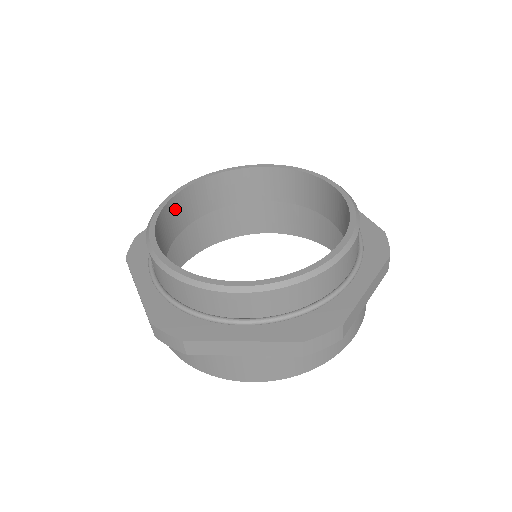
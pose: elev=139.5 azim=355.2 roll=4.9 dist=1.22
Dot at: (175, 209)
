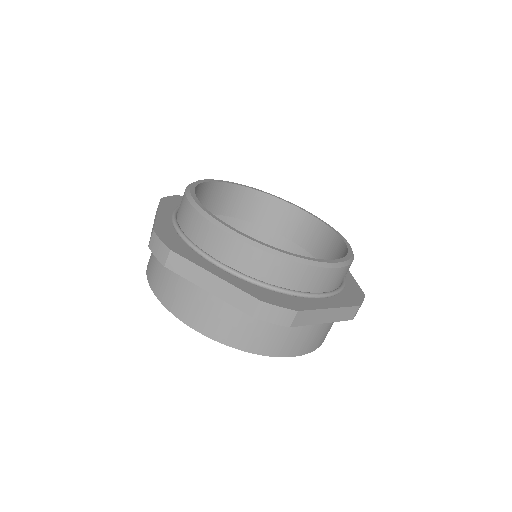
Dot at: occluded
